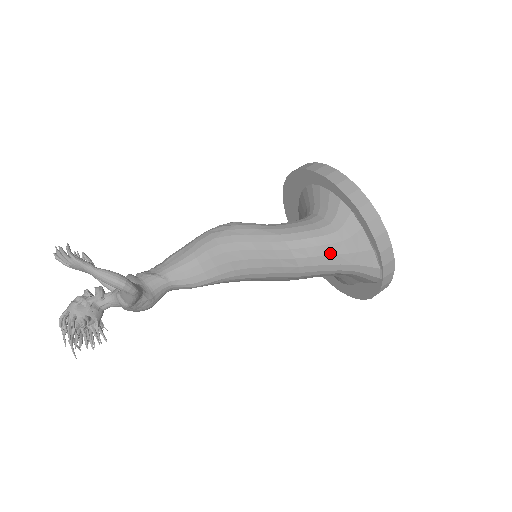
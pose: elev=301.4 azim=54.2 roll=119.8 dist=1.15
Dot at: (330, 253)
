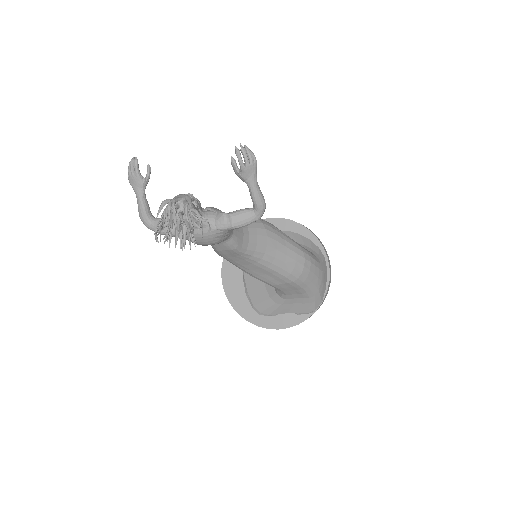
Dot at: (317, 275)
